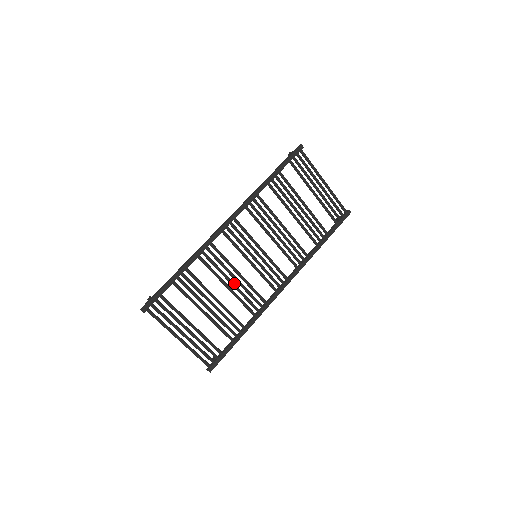
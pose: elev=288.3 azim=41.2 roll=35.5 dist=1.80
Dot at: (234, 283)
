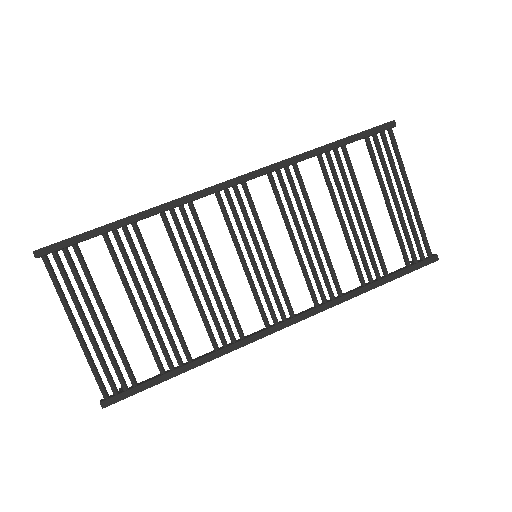
Dot at: occluded
